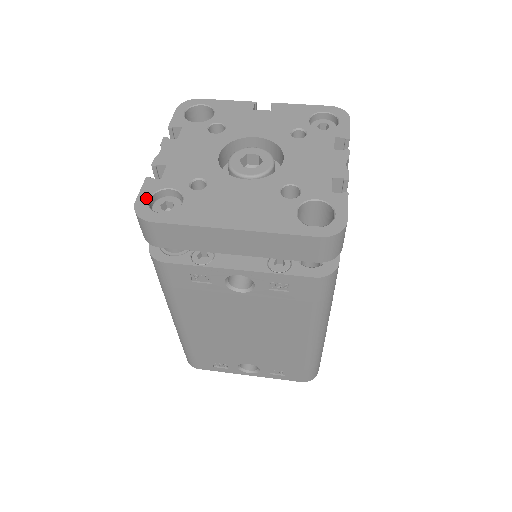
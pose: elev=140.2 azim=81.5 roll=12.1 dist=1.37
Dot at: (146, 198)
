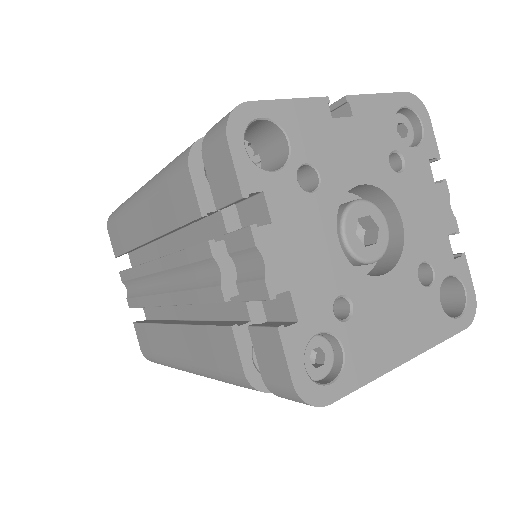
Dot at: (302, 369)
